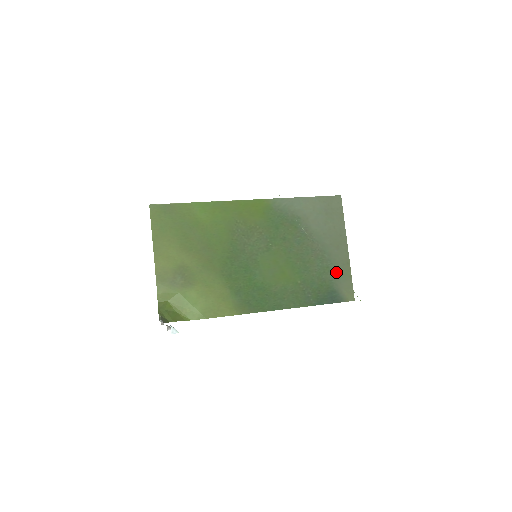
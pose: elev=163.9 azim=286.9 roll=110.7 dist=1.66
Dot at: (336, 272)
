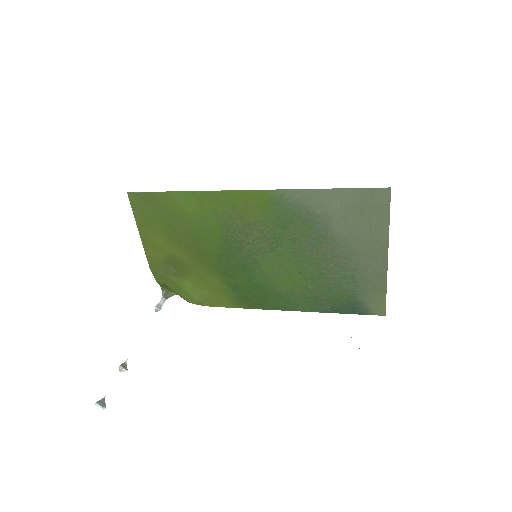
Dot at: (364, 283)
